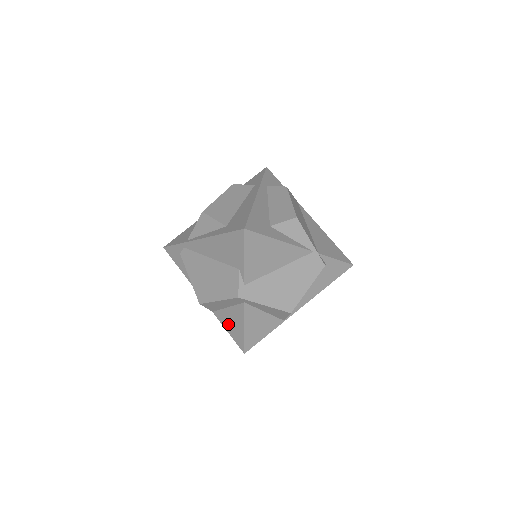
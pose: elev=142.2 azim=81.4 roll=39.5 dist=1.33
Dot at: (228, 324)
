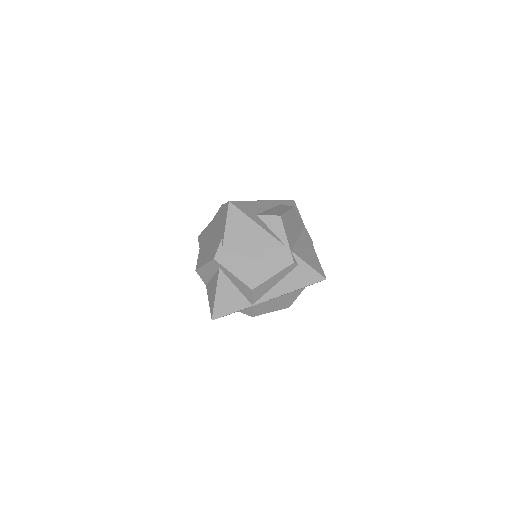
Dot at: (210, 294)
